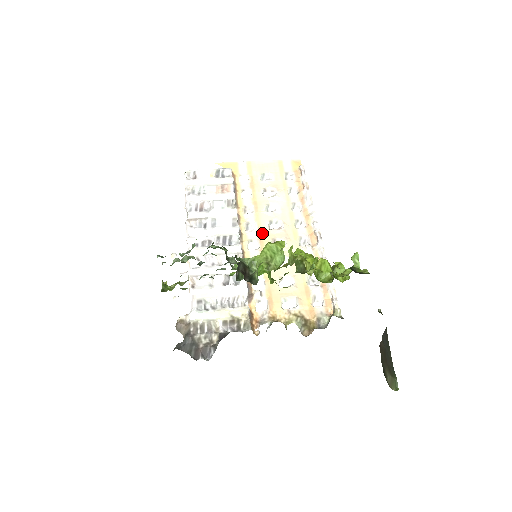
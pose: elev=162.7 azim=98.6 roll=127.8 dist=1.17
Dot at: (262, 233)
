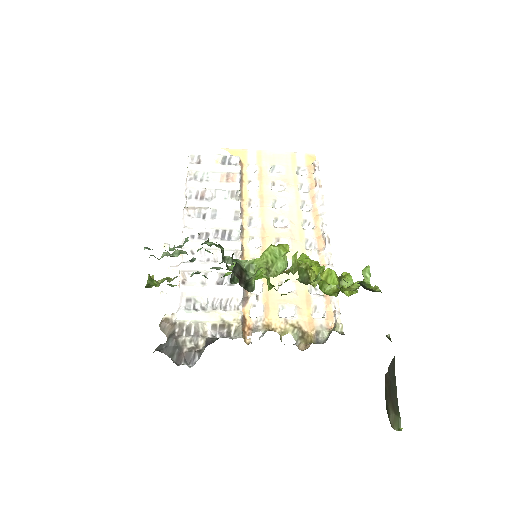
Dot at: (265, 230)
